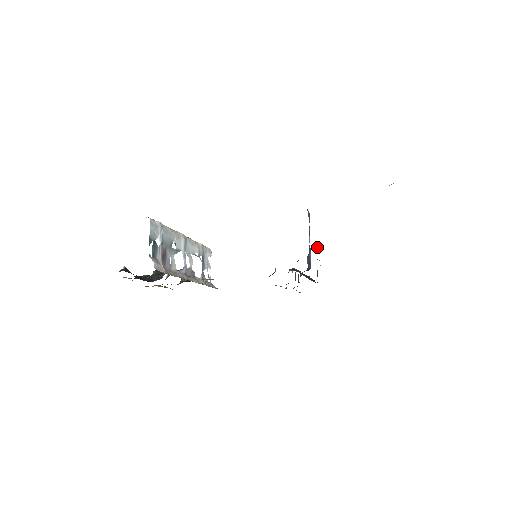
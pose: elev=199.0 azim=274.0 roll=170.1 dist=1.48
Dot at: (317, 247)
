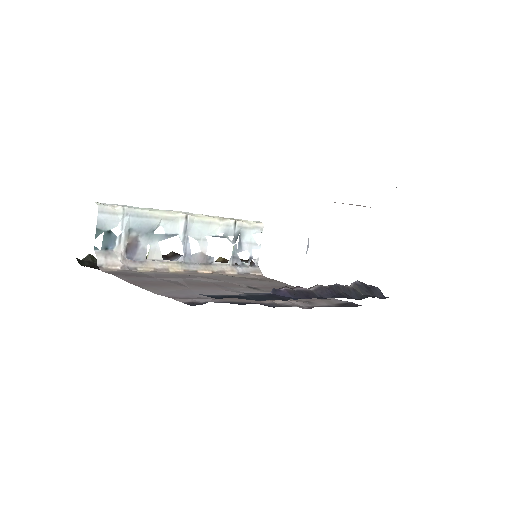
Dot at: occluded
